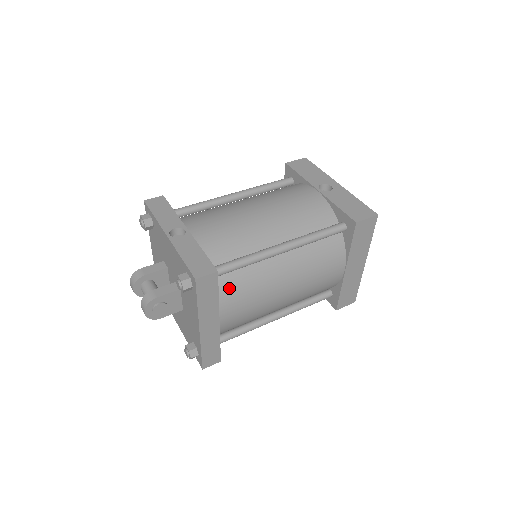
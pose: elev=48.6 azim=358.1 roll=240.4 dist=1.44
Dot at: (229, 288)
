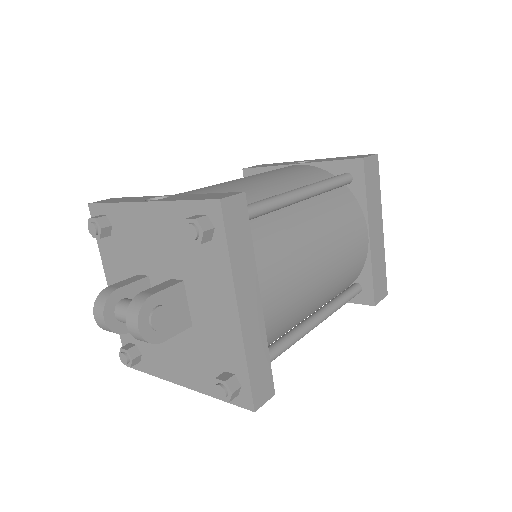
Dot at: (258, 244)
